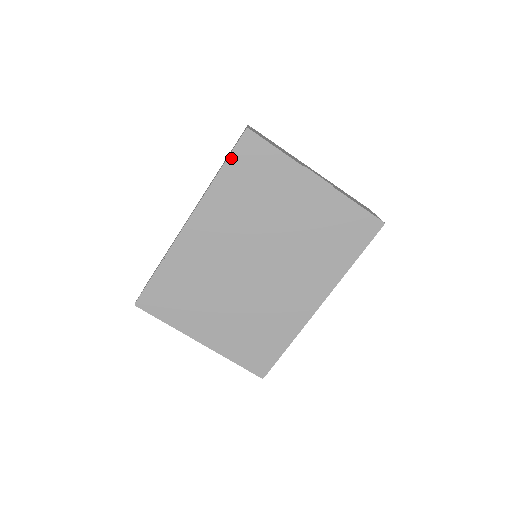
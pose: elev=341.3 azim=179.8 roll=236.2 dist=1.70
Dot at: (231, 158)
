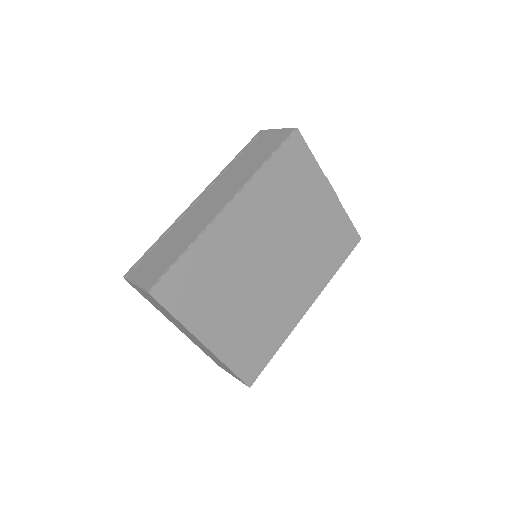
Dot at: (279, 150)
